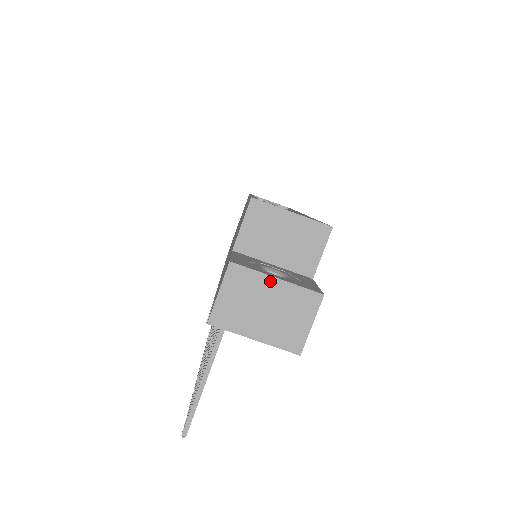
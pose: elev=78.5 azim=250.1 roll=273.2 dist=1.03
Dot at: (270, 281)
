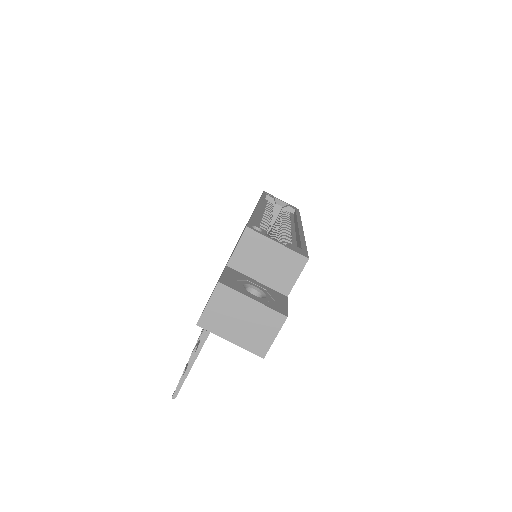
Dot at: (247, 301)
